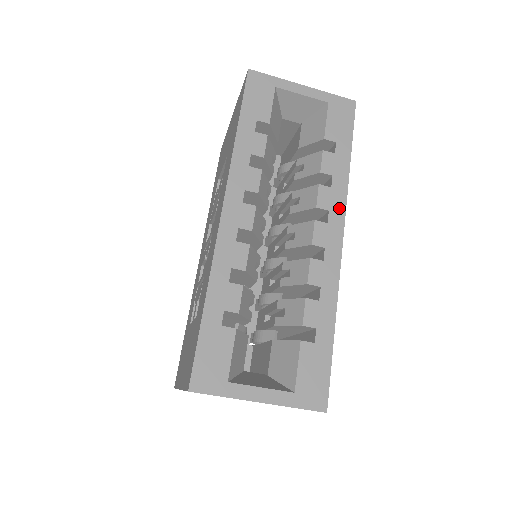
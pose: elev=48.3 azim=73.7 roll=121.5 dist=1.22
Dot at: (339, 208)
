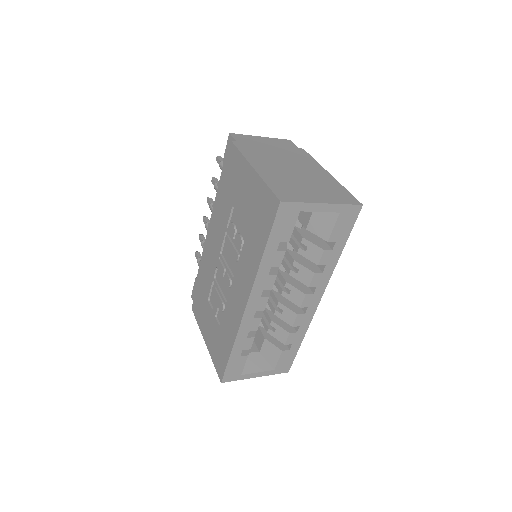
Dot at: (324, 283)
